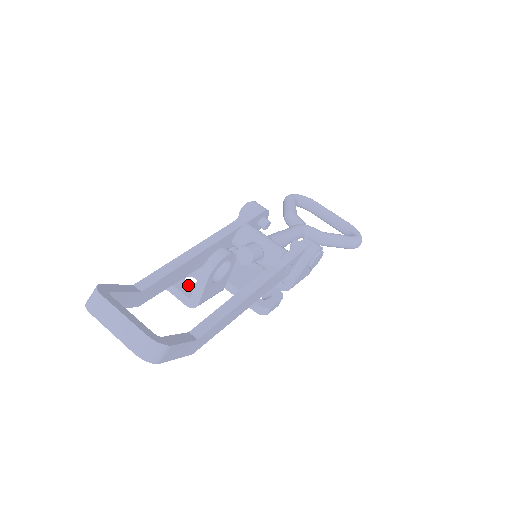
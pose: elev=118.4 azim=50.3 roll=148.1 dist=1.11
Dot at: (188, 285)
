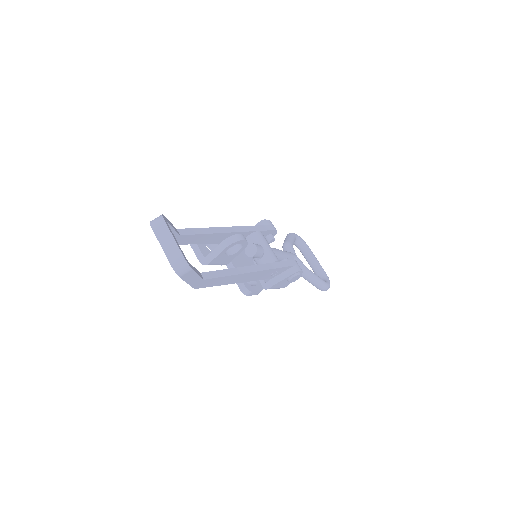
Dot at: (206, 250)
